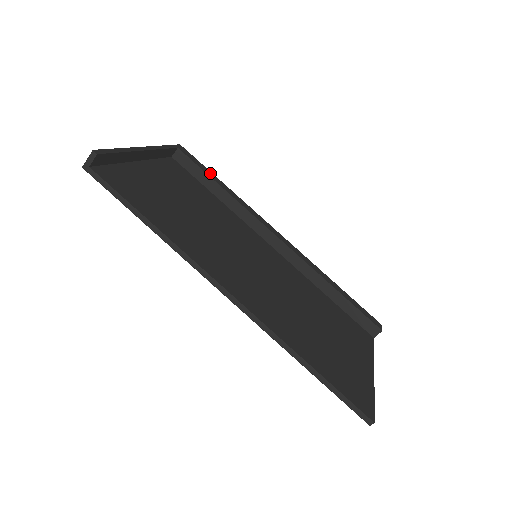
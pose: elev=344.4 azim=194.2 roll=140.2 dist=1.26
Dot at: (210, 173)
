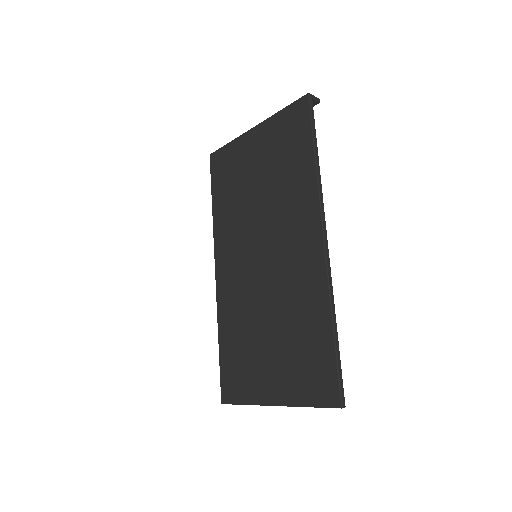
Dot at: occluded
